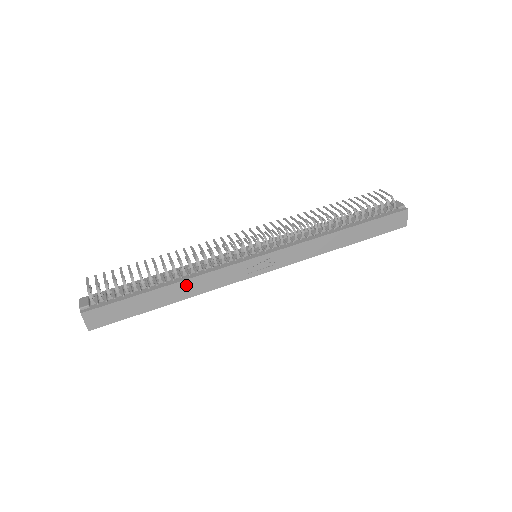
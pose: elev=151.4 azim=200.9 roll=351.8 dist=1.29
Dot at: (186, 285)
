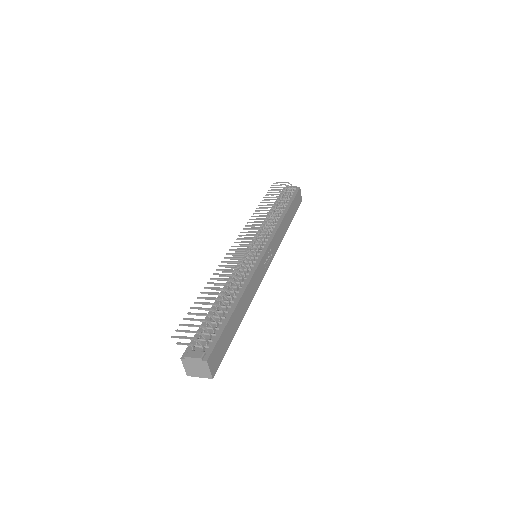
Dot at: (245, 296)
